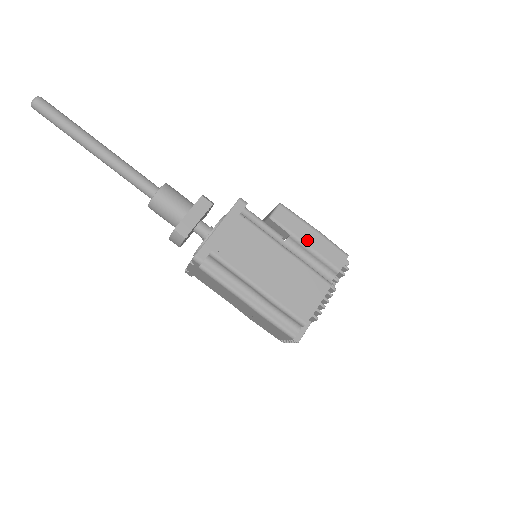
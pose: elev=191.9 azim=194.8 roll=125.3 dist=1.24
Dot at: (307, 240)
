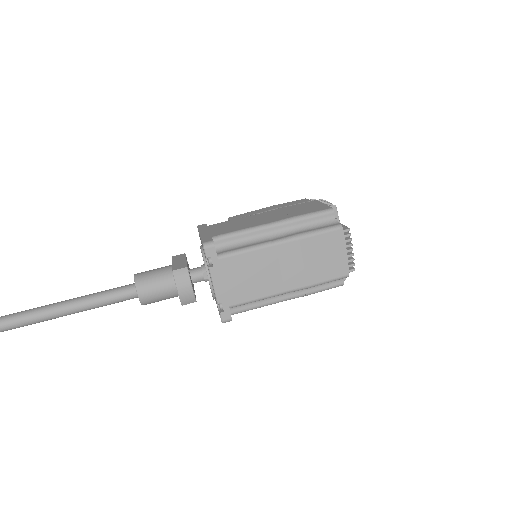
Dot at: (270, 209)
